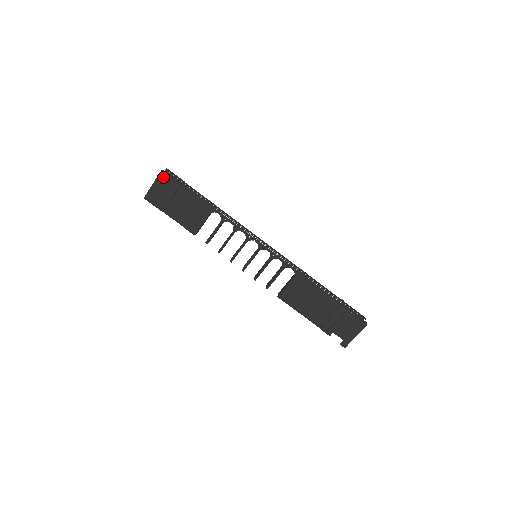
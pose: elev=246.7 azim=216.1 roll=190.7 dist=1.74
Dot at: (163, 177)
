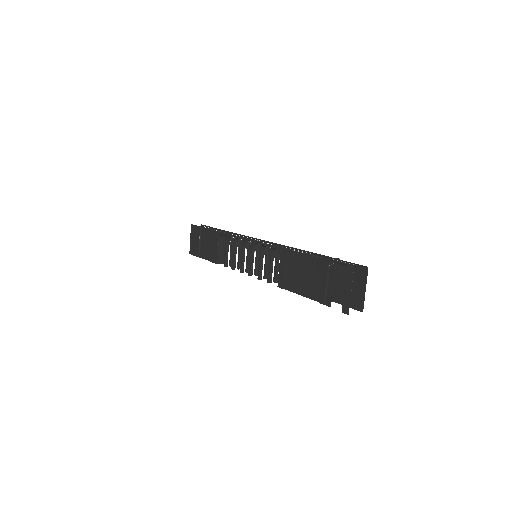
Dot at: (193, 229)
